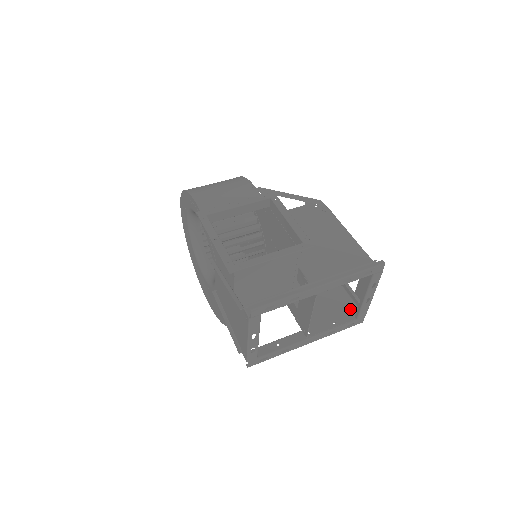
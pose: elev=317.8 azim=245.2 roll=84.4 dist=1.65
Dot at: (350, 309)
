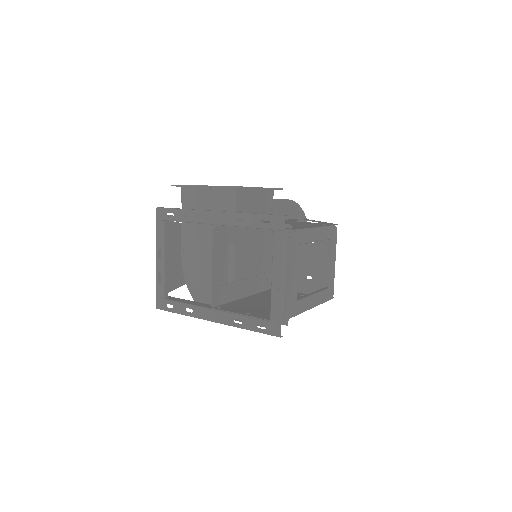
Dot at: occluded
